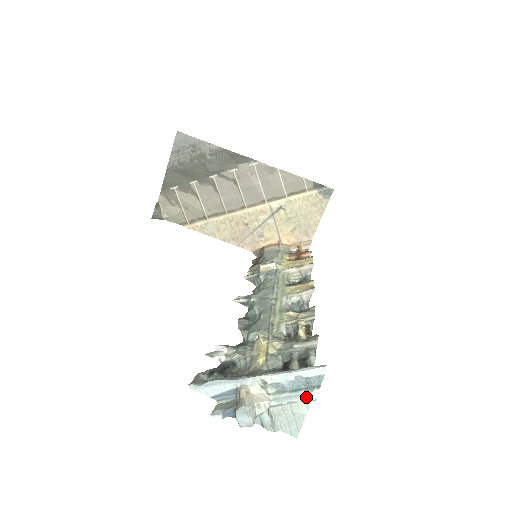
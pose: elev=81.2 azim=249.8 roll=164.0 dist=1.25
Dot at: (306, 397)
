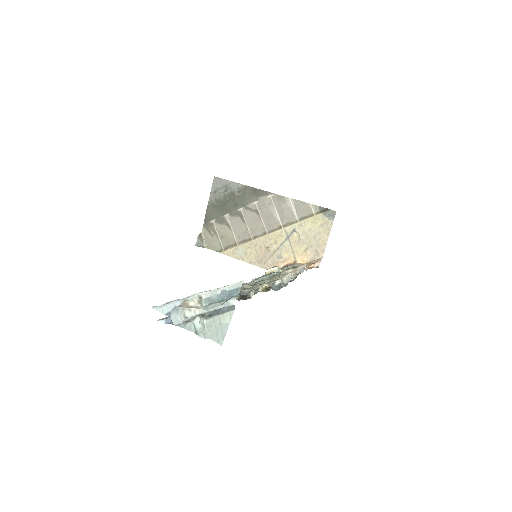
Dot at: (225, 304)
